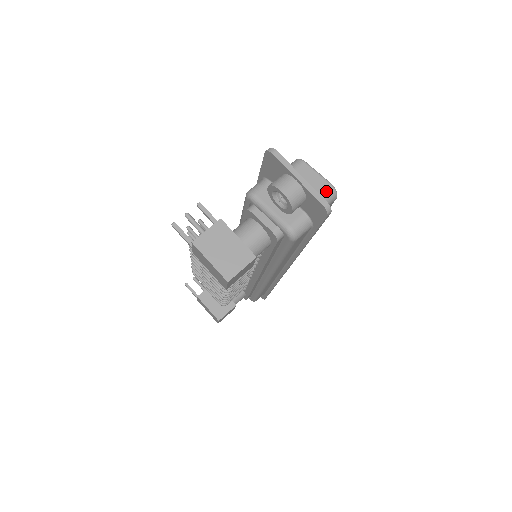
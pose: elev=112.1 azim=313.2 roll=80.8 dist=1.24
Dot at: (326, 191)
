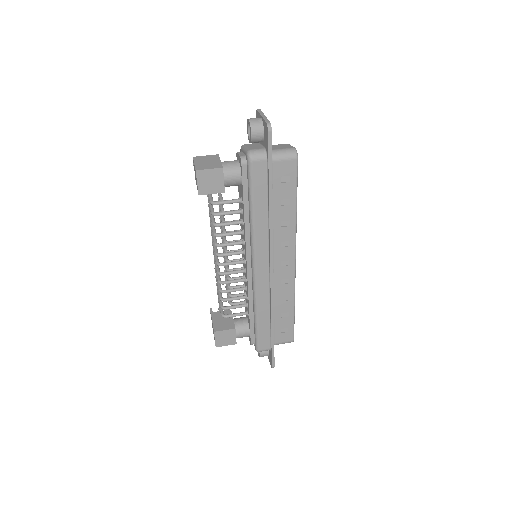
Dot at: (289, 149)
